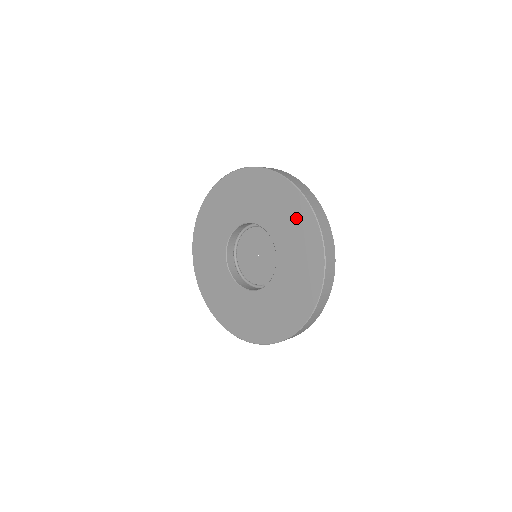
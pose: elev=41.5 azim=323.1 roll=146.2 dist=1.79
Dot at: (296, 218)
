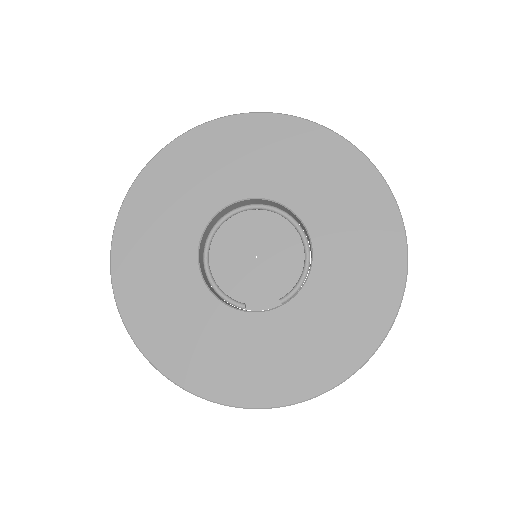
Dot at: (373, 240)
